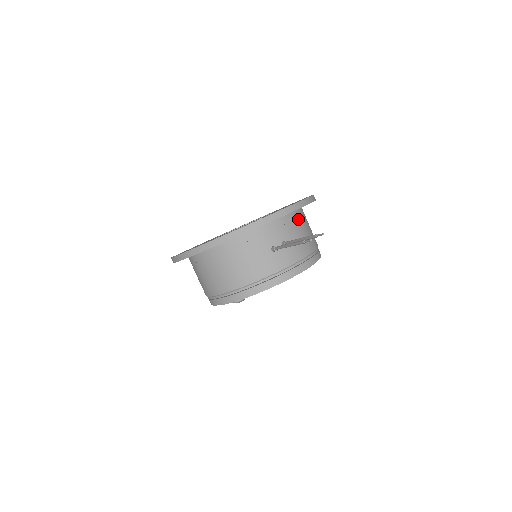
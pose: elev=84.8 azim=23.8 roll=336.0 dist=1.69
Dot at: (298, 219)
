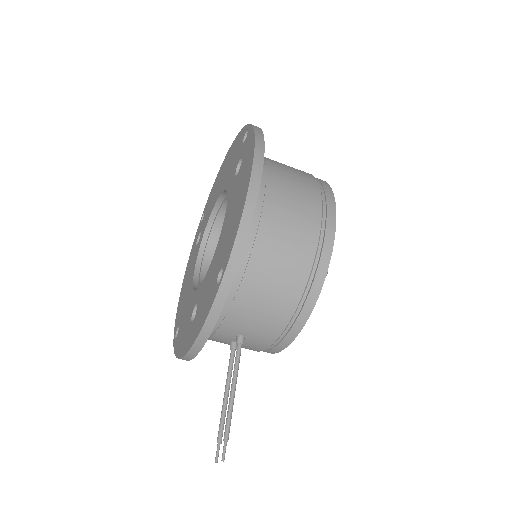
Dot at: (235, 300)
